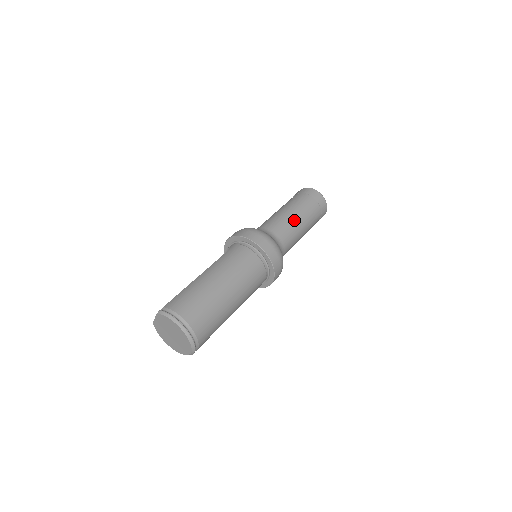
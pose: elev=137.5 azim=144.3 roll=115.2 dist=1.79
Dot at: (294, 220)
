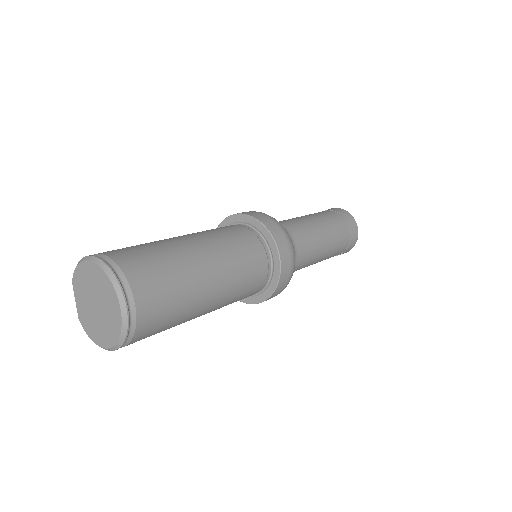
Dot at: (301, 218)
